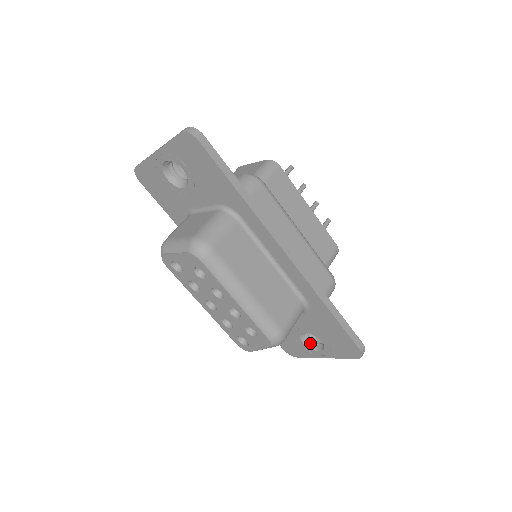
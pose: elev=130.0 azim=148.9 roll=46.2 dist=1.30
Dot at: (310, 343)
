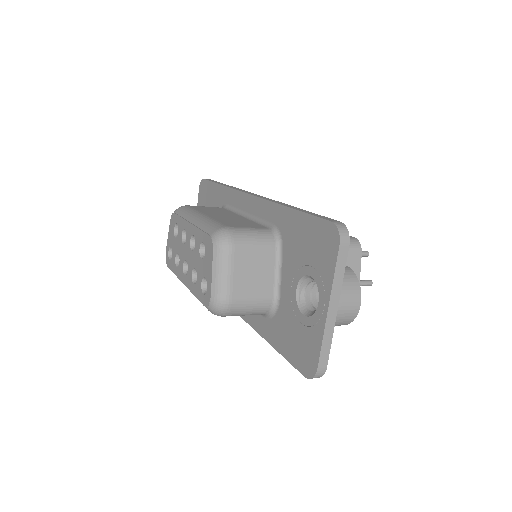
Dot at: (313, 311)
